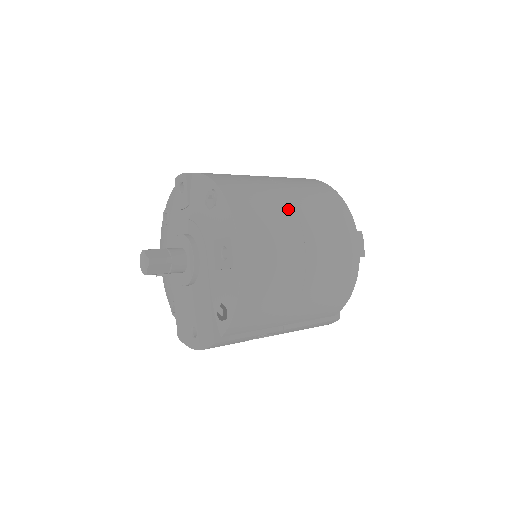
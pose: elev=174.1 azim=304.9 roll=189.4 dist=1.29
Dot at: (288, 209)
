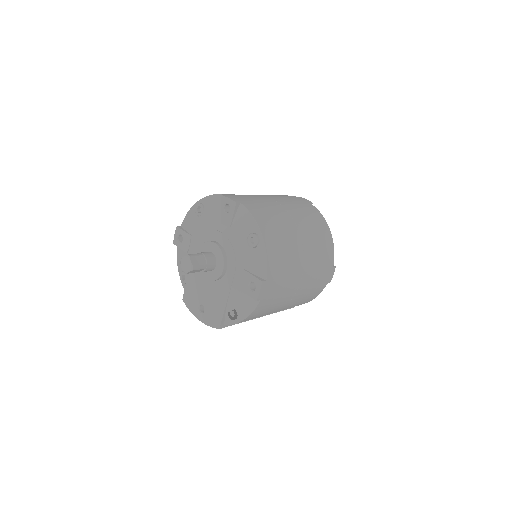
Dot at: (300, 254)
